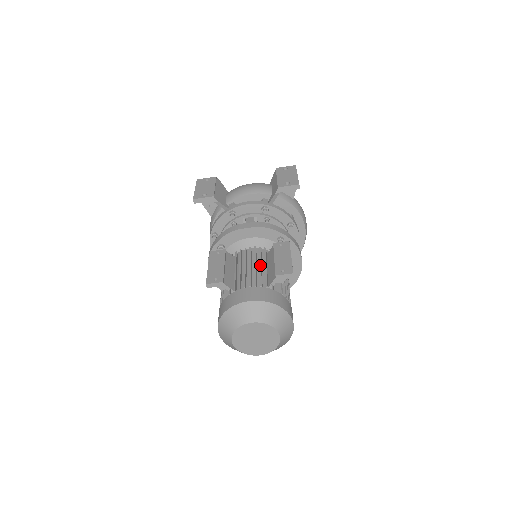
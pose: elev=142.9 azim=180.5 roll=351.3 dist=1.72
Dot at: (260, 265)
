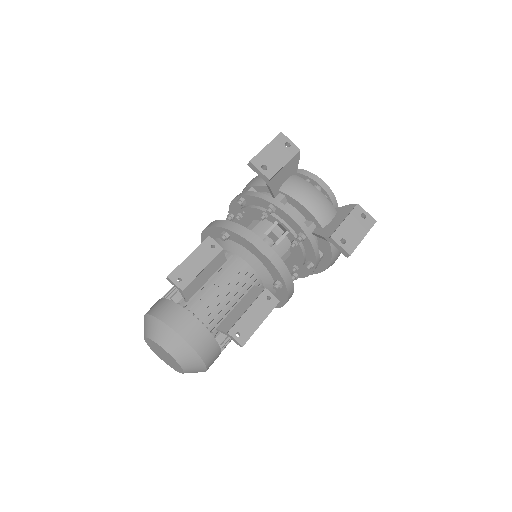
Dot at: (232, 300)
